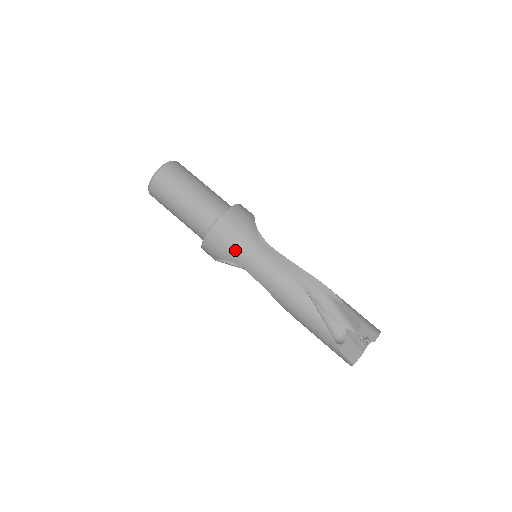
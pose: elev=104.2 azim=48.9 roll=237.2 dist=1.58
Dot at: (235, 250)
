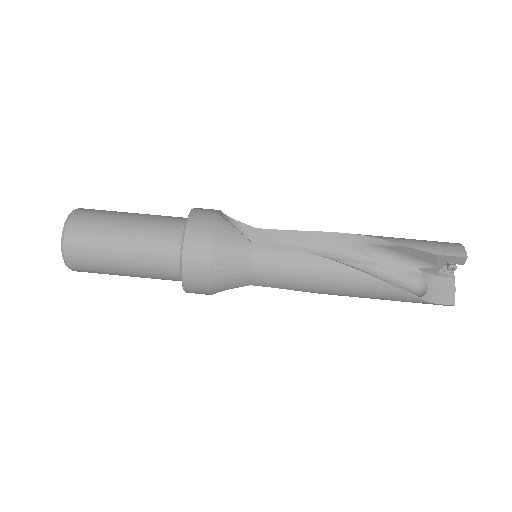
Dot at: (230, 276)
